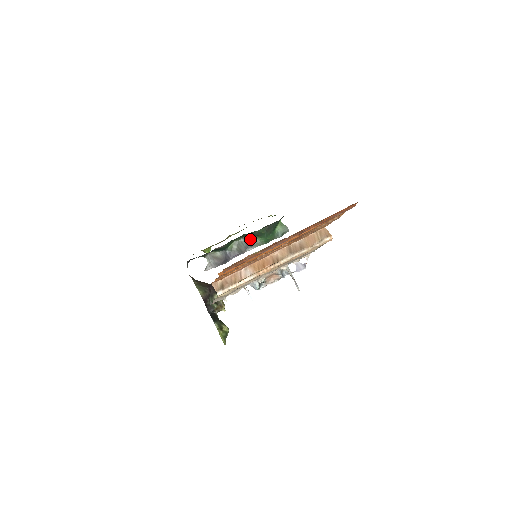
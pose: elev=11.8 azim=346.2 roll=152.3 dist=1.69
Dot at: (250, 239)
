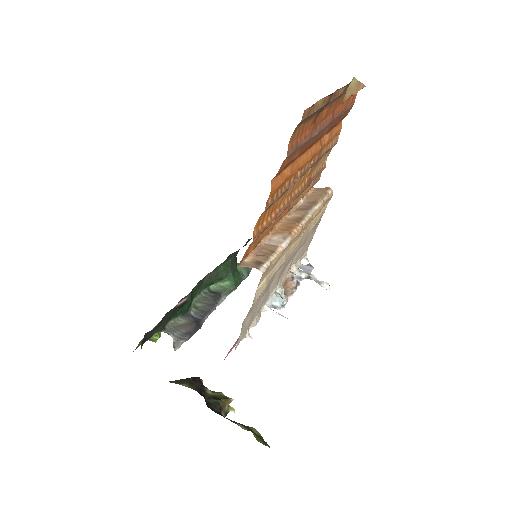
Dot at: (213, 290)
